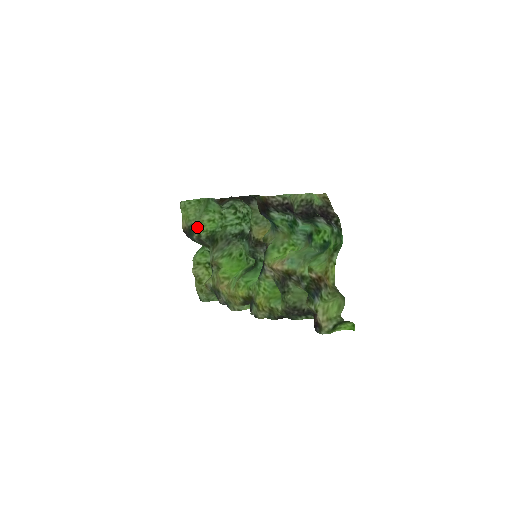
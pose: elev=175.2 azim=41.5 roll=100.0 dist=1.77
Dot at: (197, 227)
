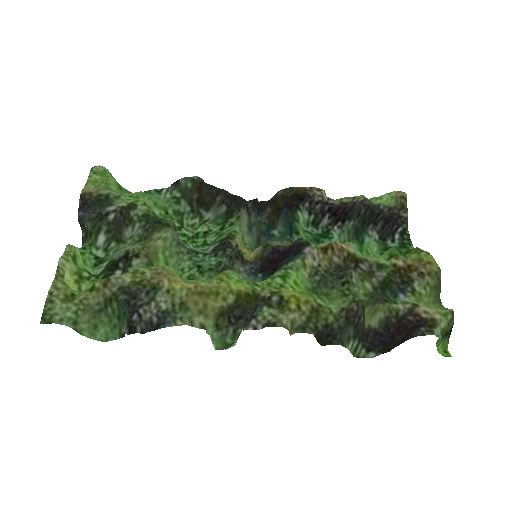
Dot at: (130, 196)
